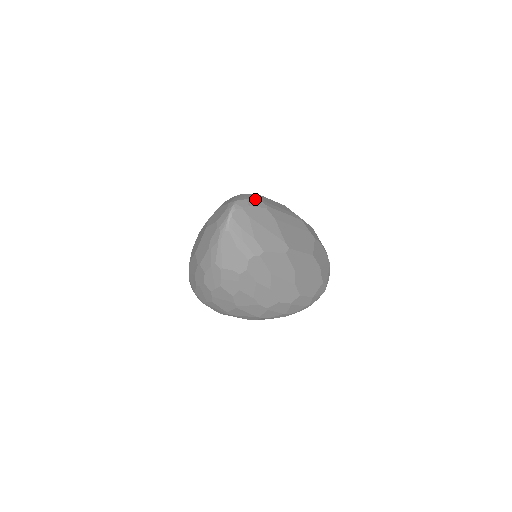
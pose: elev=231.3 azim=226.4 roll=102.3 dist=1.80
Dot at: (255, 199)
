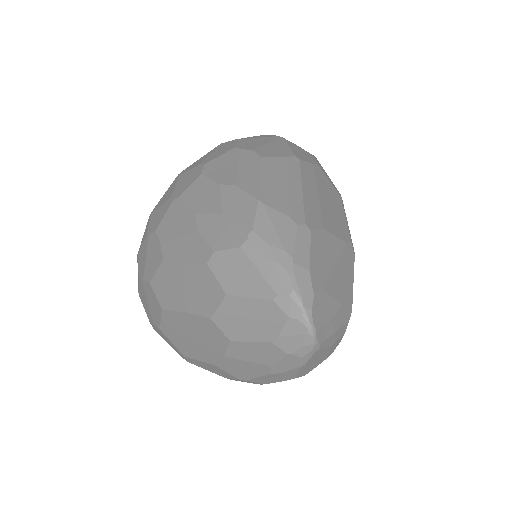
Dot at: (286, 235)
